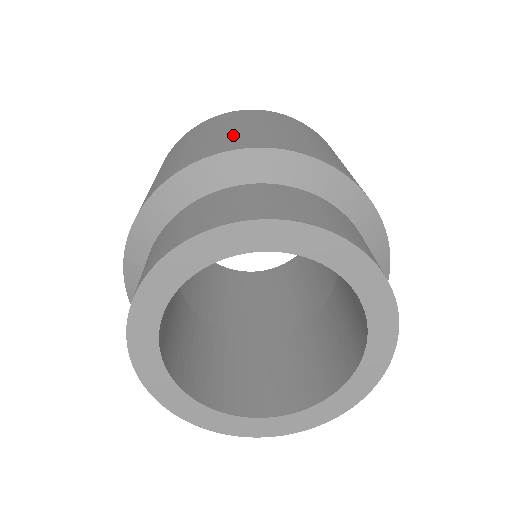
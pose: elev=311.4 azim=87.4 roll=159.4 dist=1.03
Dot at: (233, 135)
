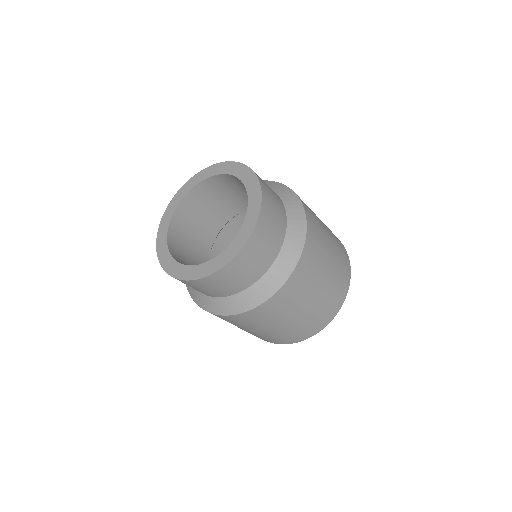
Dot at: occluded
